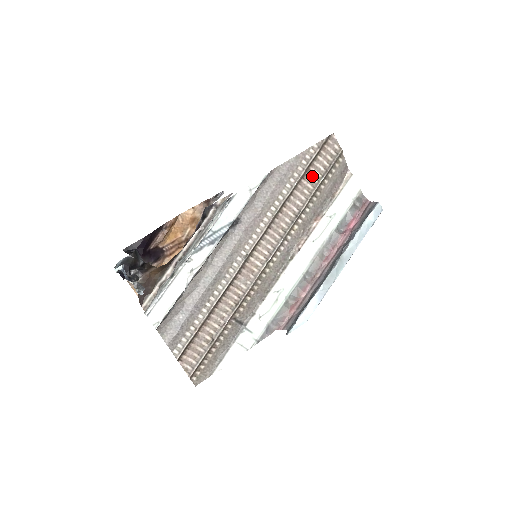
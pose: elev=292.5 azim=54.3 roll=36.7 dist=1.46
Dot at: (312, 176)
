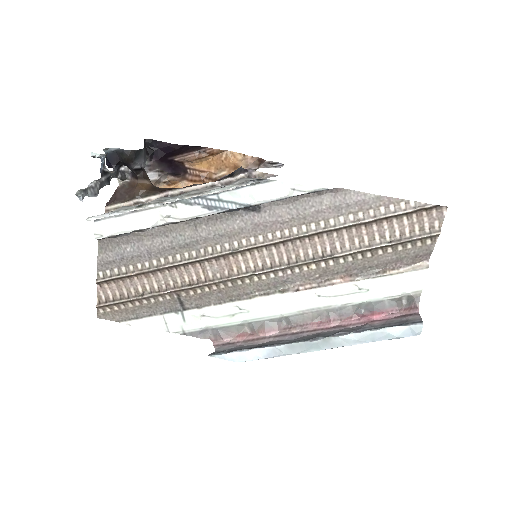
Dot at: (378, 231)
